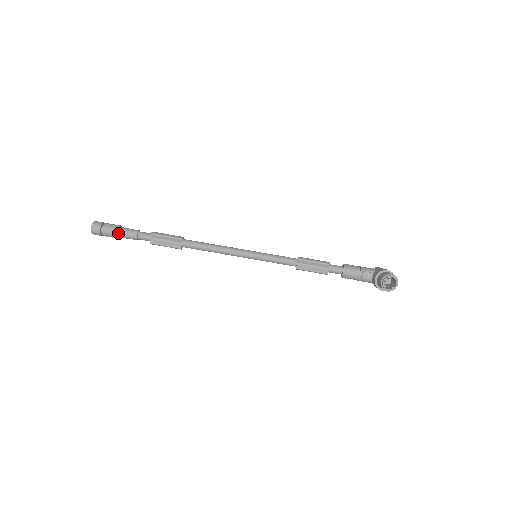
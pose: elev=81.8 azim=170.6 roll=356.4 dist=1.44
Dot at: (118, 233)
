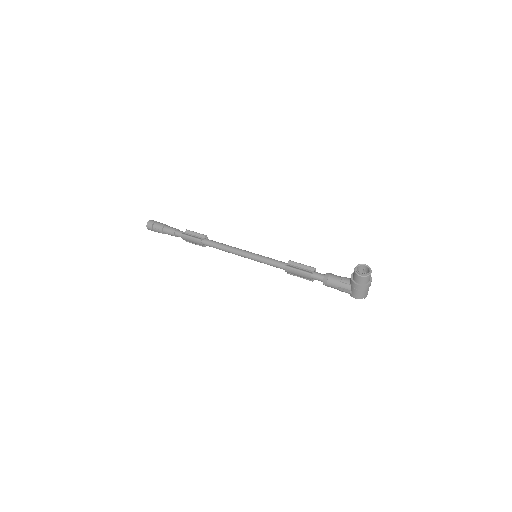
Dot at: (164, 226)
